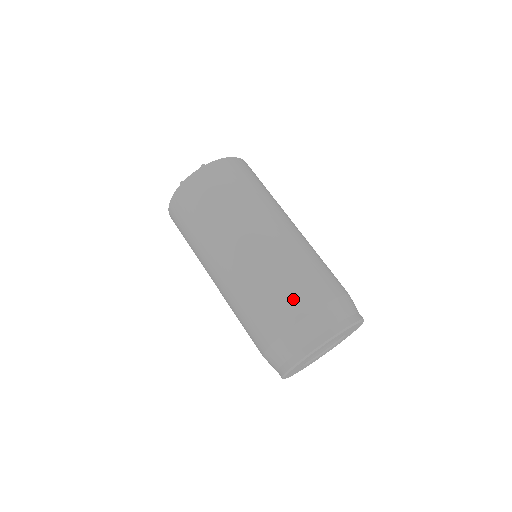
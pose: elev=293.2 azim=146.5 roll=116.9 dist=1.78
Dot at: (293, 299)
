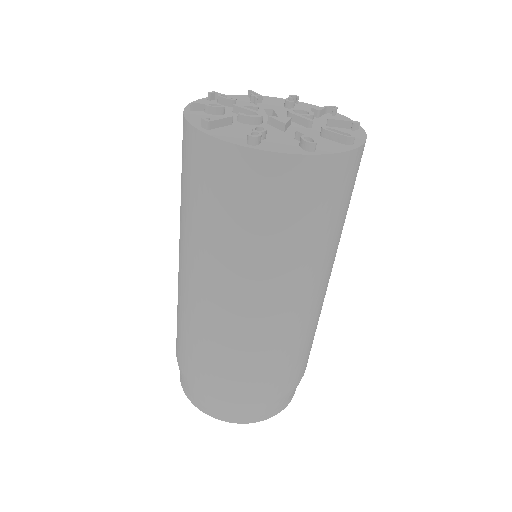
Dot at: (298, 372)
